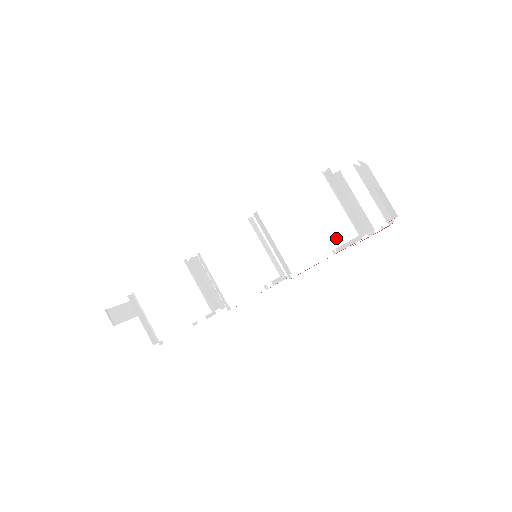
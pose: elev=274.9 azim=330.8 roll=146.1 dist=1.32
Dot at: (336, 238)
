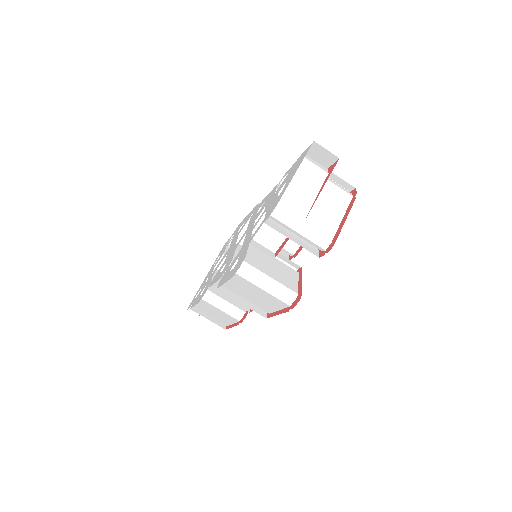
Dot at: (280, 304)
